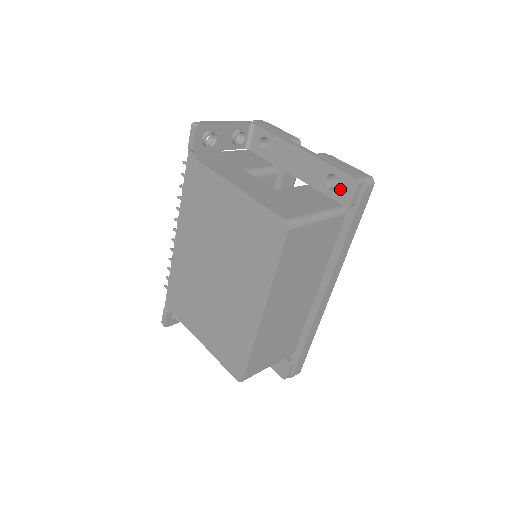
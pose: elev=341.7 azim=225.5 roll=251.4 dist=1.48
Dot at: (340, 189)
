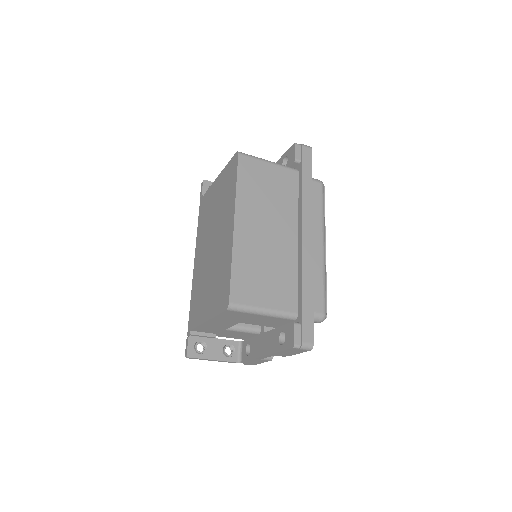
Dot at: (289, 159)
